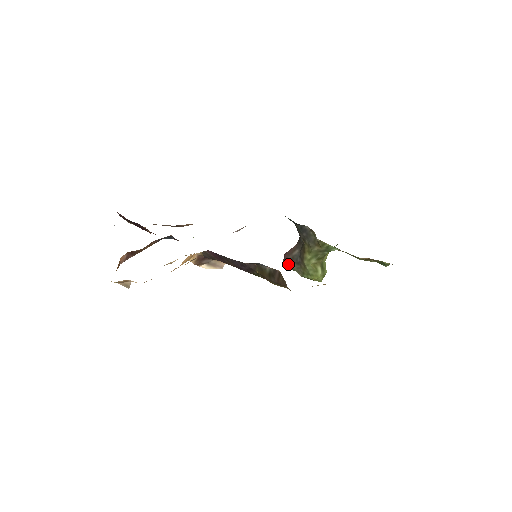
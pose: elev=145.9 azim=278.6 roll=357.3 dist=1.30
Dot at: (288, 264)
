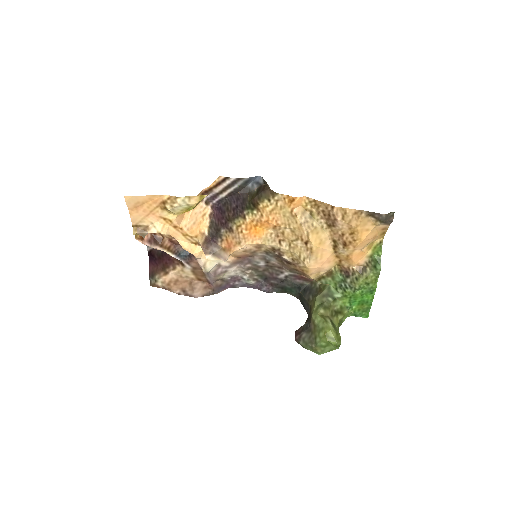
Dot at: (299, 338)
